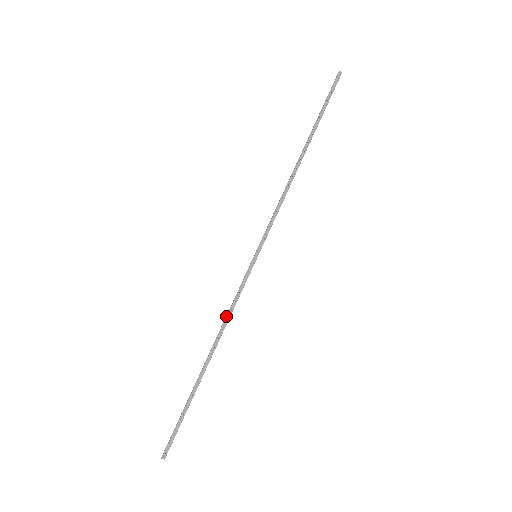
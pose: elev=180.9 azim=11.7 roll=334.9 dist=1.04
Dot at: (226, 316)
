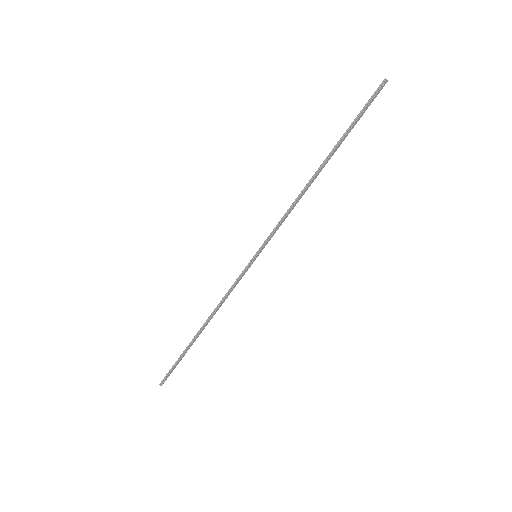
Dot at: (222, 301)
